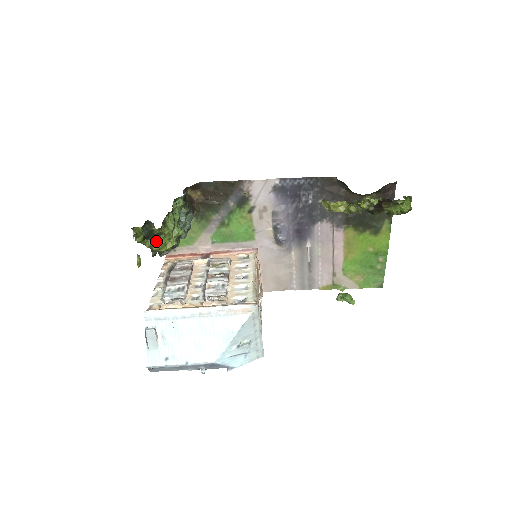
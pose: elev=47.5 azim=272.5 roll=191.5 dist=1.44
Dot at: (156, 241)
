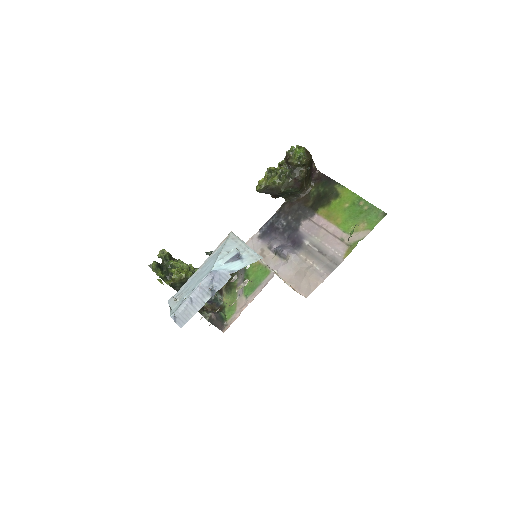
Dot at: occluded
